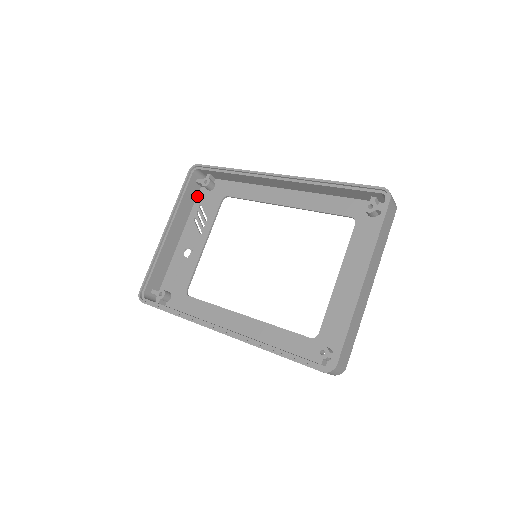
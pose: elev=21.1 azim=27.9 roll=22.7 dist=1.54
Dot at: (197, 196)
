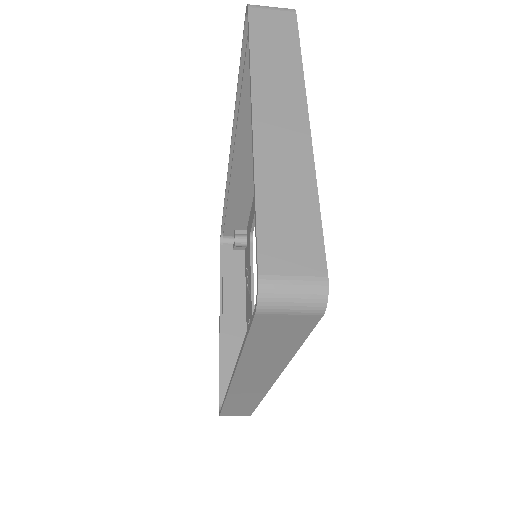
Dot at: (245, 262)
